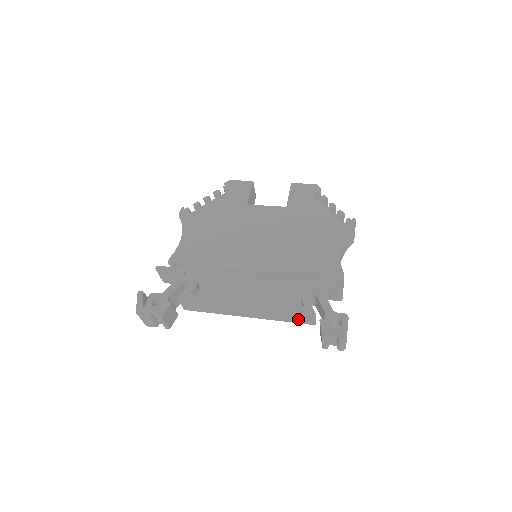
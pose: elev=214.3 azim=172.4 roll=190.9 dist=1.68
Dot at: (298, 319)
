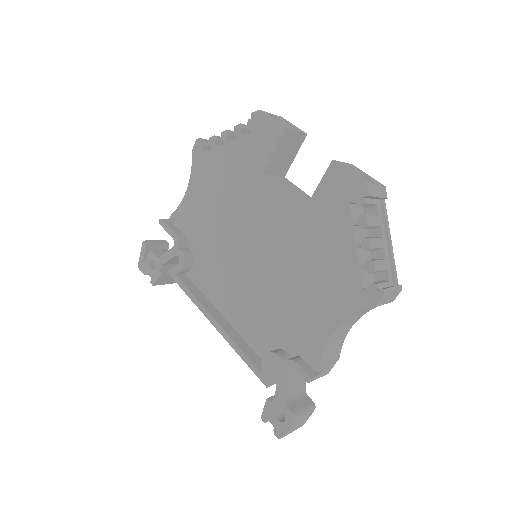
Dot at: occluded
